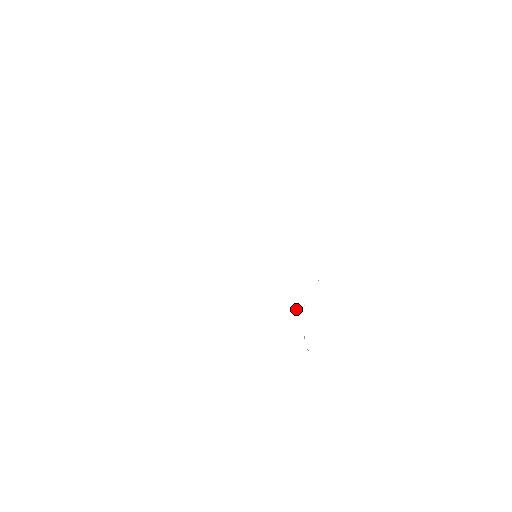
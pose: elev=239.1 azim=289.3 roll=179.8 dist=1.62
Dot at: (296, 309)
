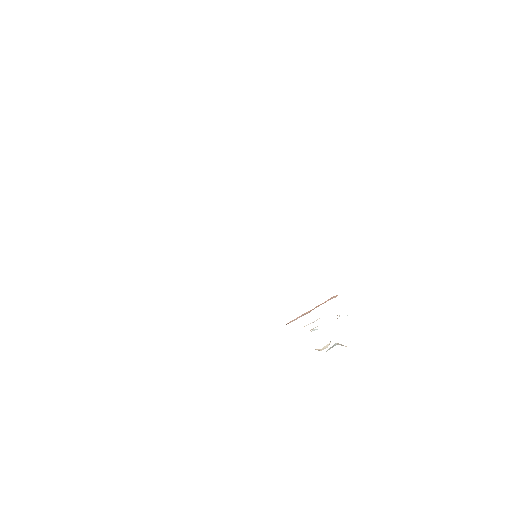
Dot at: (312, 322)
